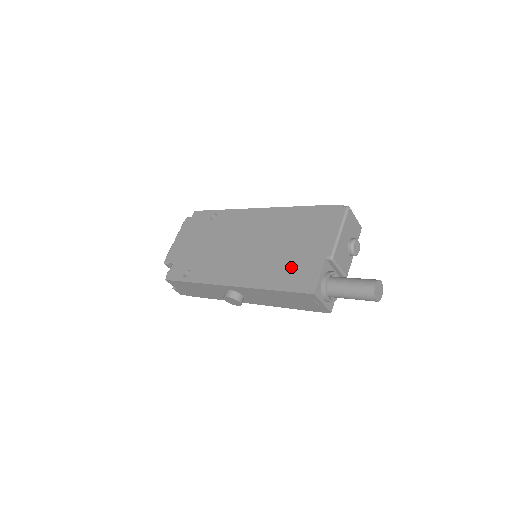
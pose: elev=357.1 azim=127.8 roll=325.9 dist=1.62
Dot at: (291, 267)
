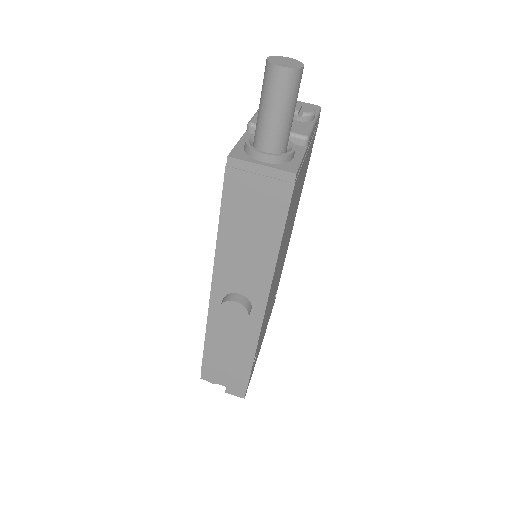
Dot at: occluded
